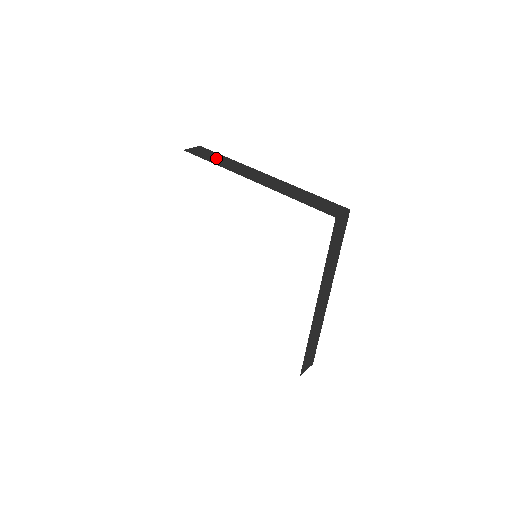
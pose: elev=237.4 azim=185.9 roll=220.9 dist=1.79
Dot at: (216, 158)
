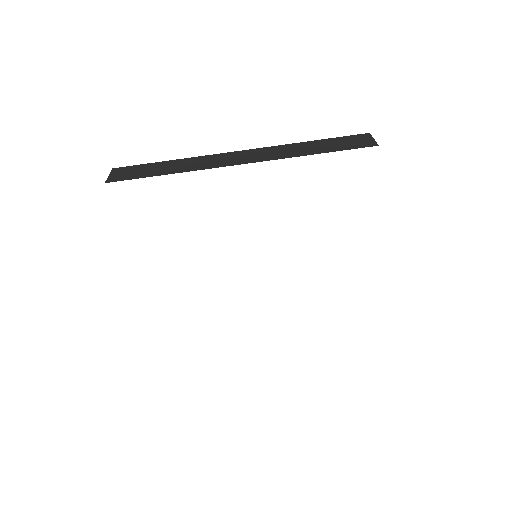
Dot at: (159, 168)
